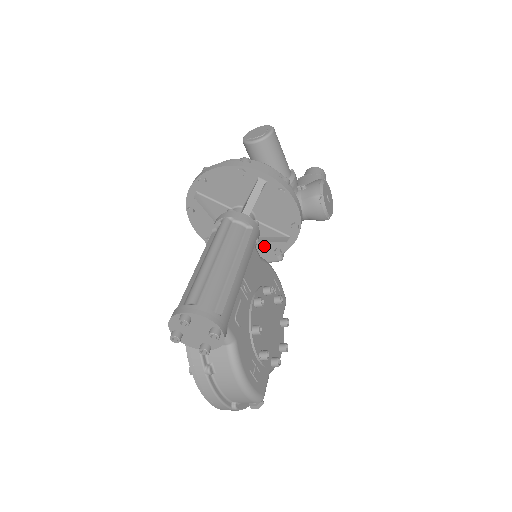
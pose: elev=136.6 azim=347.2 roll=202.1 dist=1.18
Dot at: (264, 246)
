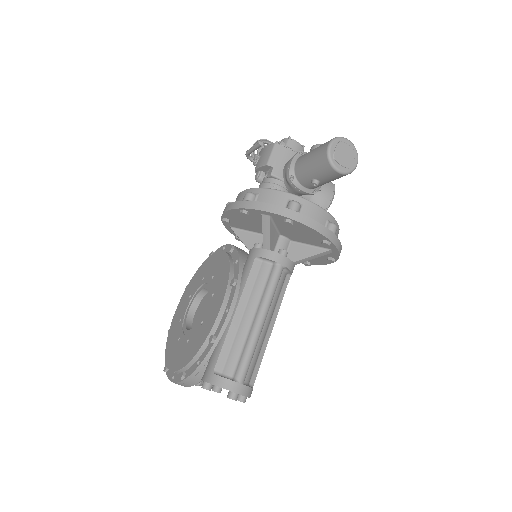
Dot at: occluded
